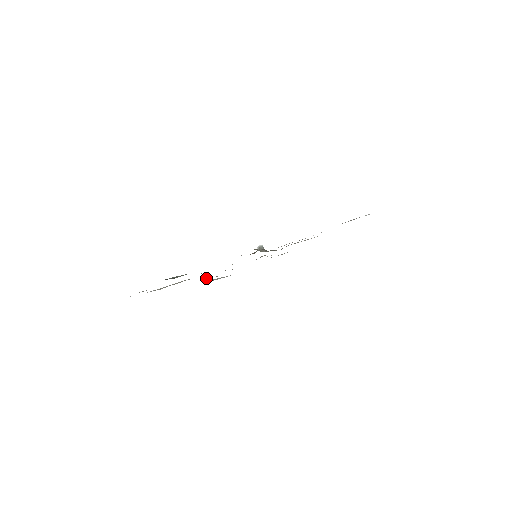
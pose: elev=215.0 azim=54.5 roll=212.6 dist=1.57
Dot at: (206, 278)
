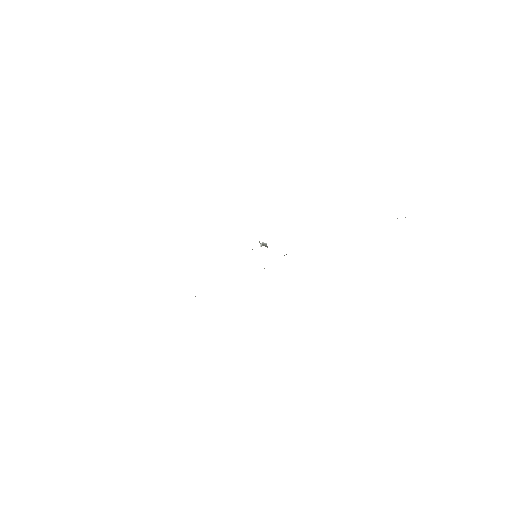
Dot at: occluded
